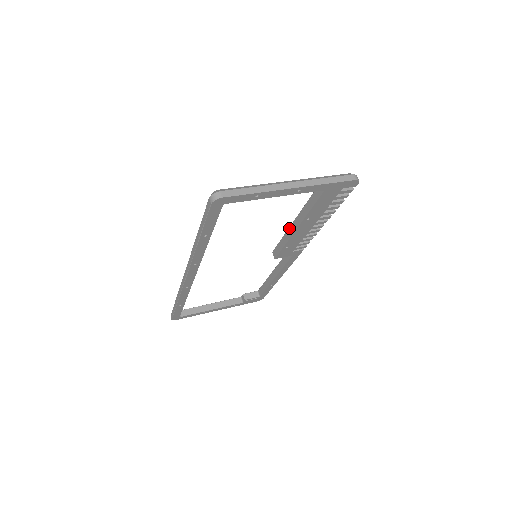
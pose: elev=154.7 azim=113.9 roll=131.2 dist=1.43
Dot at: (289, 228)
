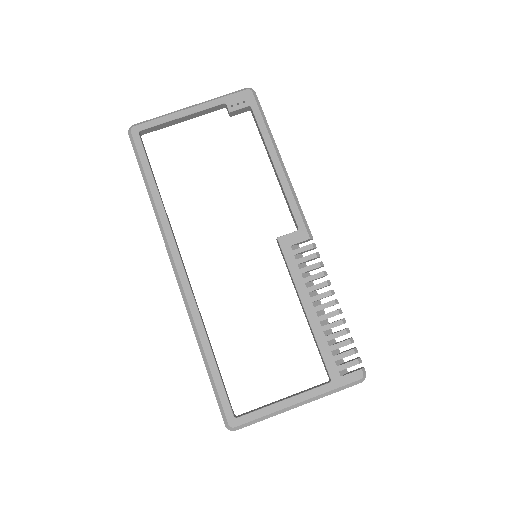
Dot at: (298, 295)
